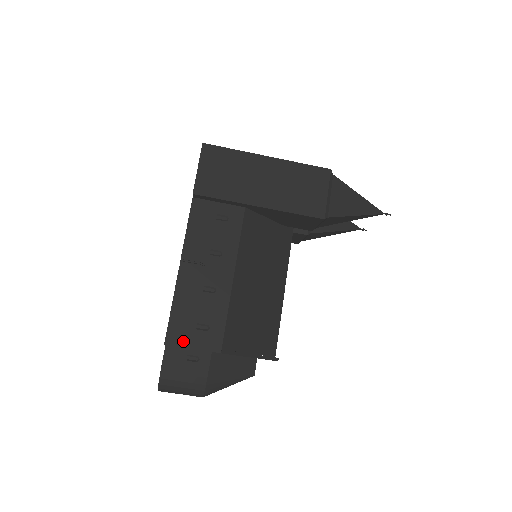
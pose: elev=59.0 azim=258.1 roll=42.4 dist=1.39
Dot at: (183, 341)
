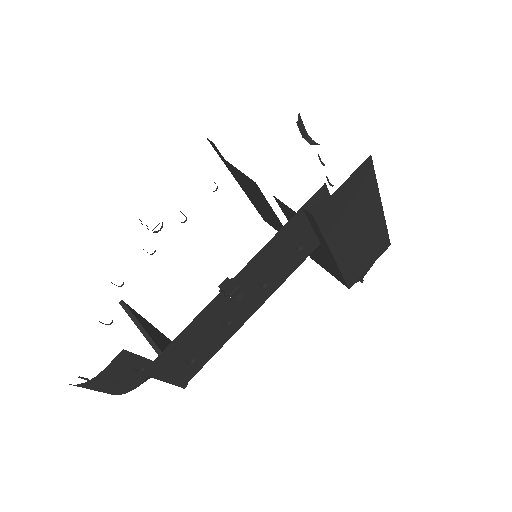
Dot at: (162, 372)
